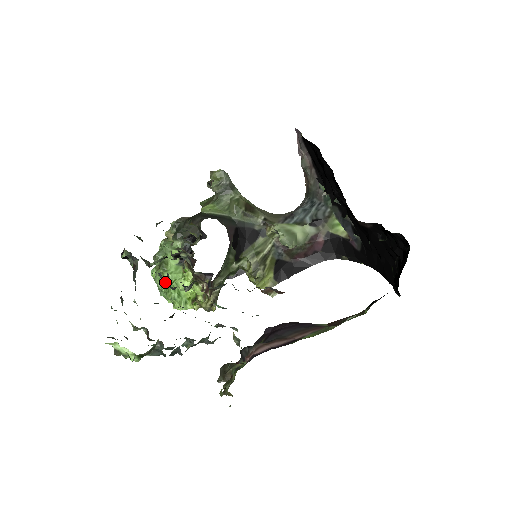
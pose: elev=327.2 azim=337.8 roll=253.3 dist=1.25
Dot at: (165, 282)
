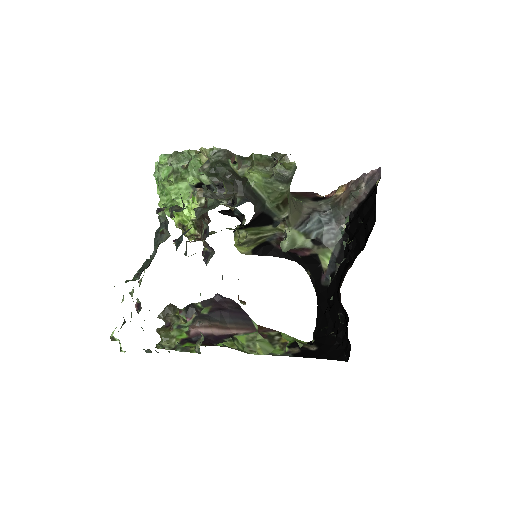
Dot at: (169, 189)
